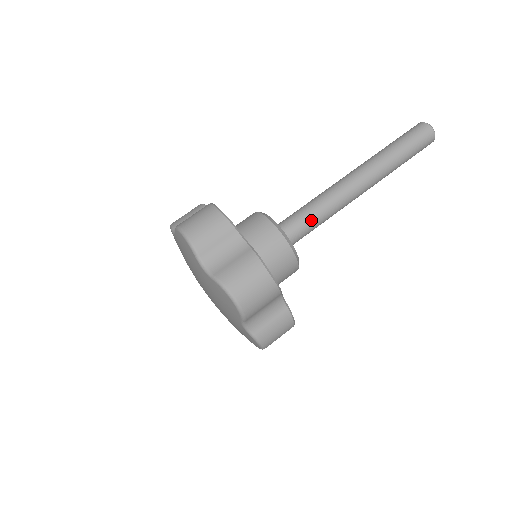
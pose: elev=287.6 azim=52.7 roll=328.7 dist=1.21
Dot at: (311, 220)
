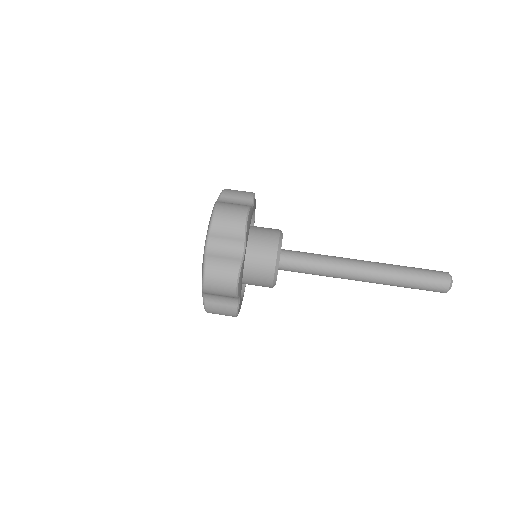
Dot at: (309, 258)
